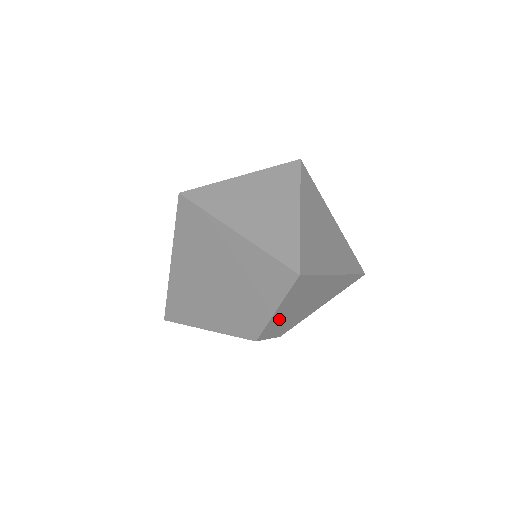
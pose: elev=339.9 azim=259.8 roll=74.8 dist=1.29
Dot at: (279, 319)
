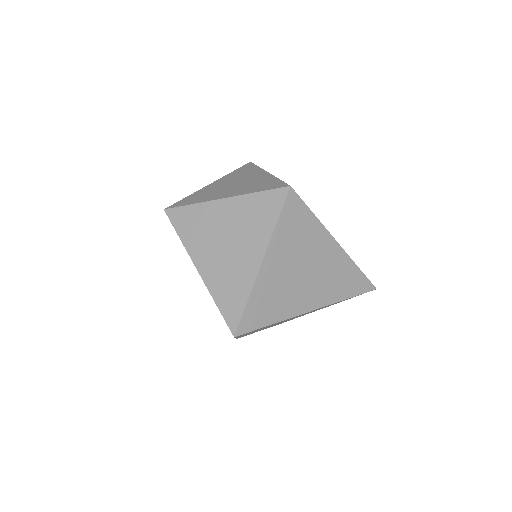
Dot at: occluded
